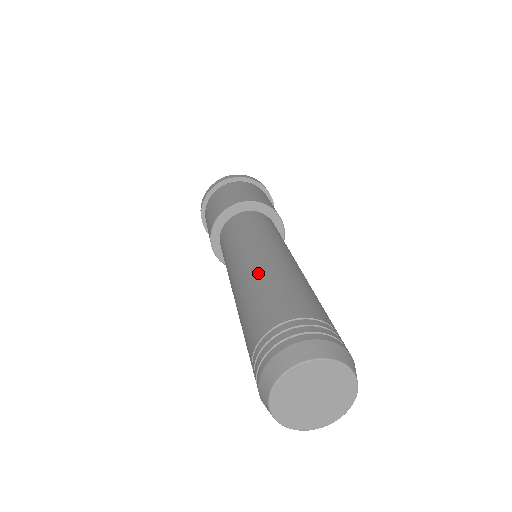
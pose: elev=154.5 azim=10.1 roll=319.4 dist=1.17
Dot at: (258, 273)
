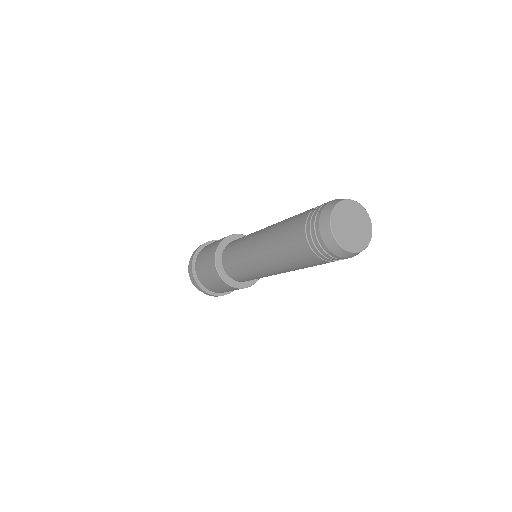
Dot at: occluded
